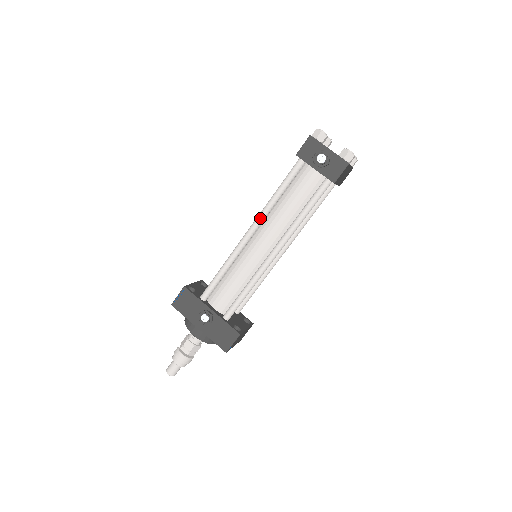
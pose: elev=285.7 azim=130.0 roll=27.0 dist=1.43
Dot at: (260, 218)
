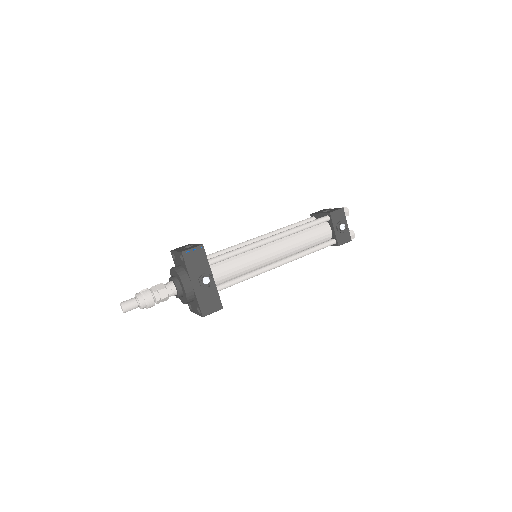
Dot at: (286, 234)
